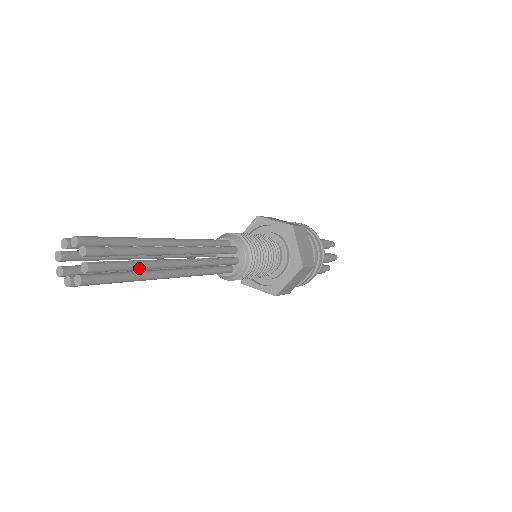
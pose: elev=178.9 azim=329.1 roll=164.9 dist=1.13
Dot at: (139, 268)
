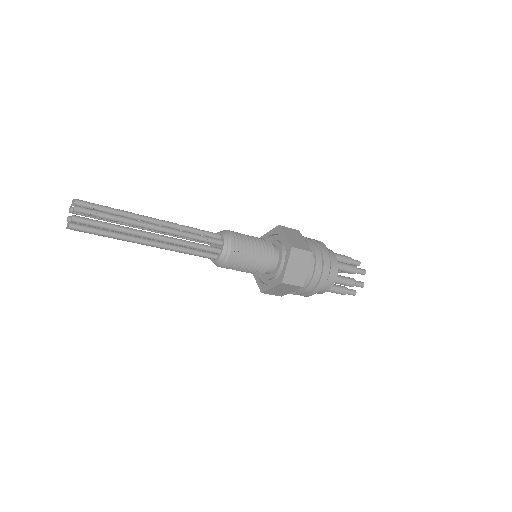
Dot at: (118, 219)
